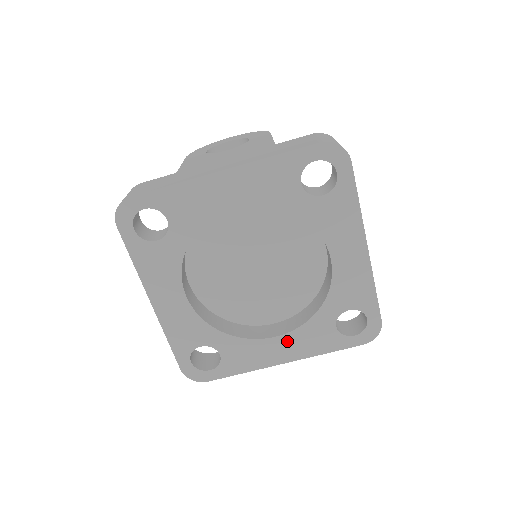
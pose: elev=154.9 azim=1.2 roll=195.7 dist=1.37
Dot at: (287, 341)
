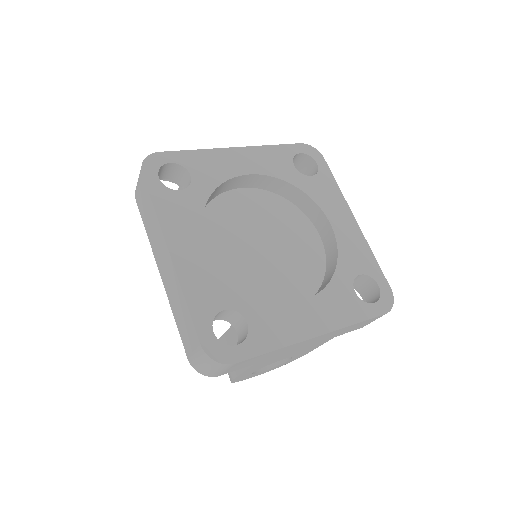
Dot at: (314, 307)
